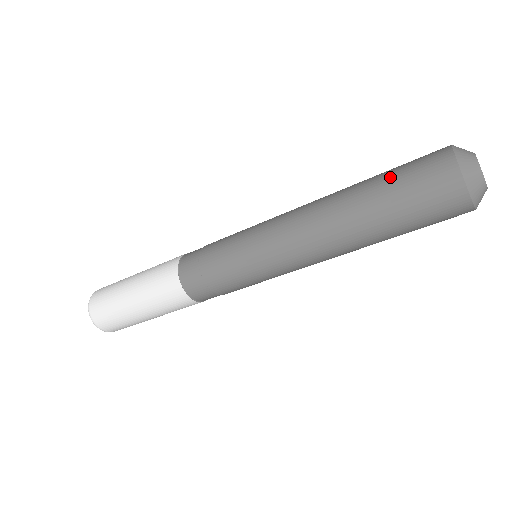
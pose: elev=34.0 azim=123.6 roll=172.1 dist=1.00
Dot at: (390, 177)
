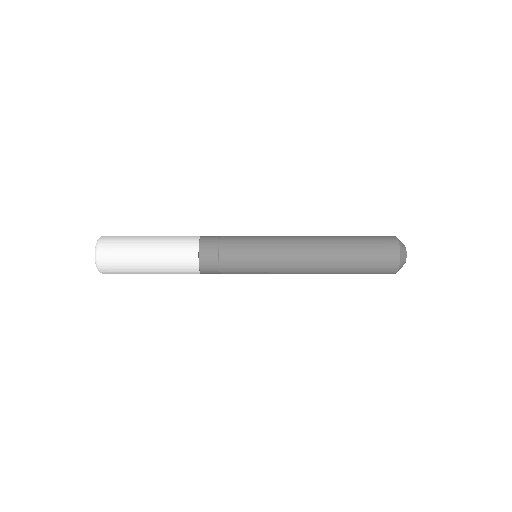
Dot at: (364, 257)
